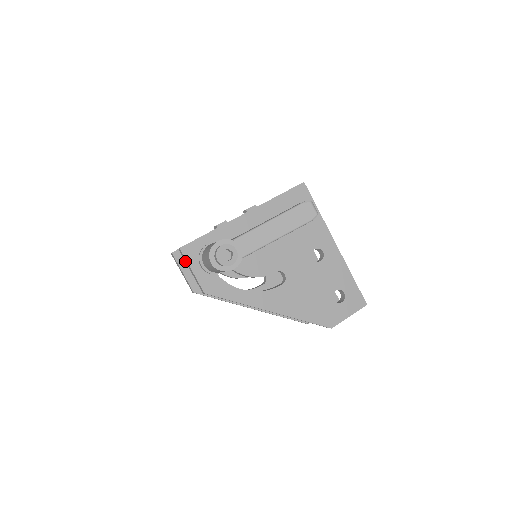
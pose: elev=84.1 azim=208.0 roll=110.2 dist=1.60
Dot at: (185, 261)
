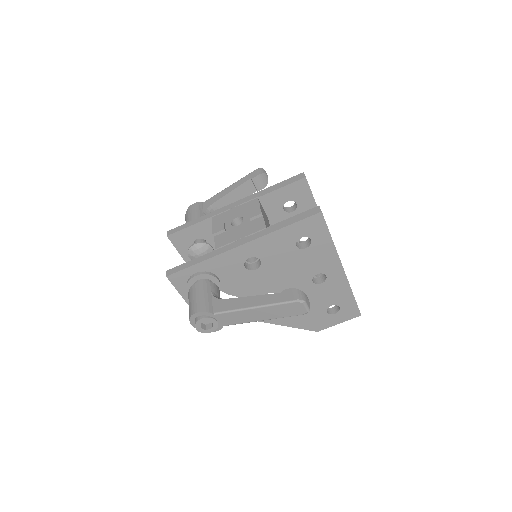
Dot at: occluded
